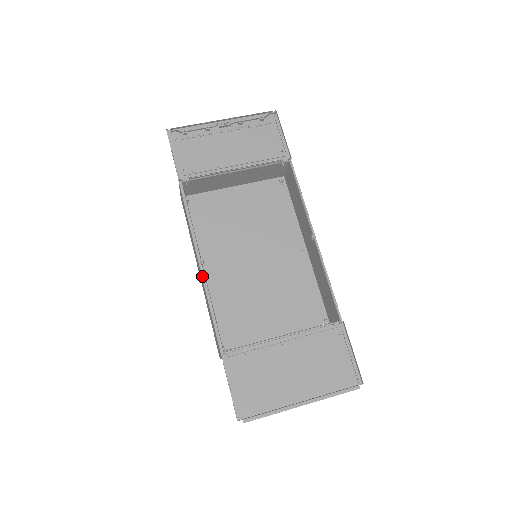
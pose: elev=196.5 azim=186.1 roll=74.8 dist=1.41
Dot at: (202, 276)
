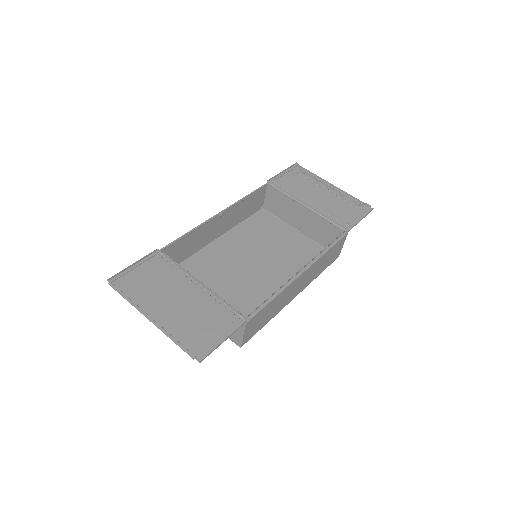
Dot at: (210, 218)
